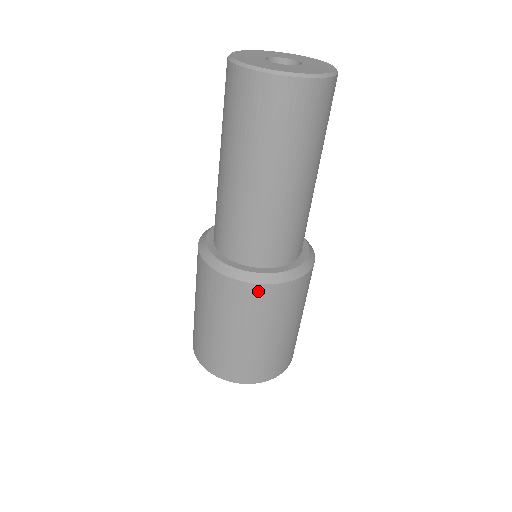
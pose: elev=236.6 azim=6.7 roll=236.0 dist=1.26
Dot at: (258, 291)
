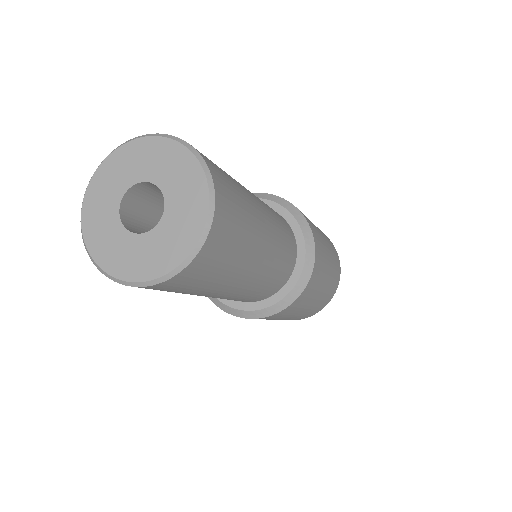
Dot at: (264, 318)
